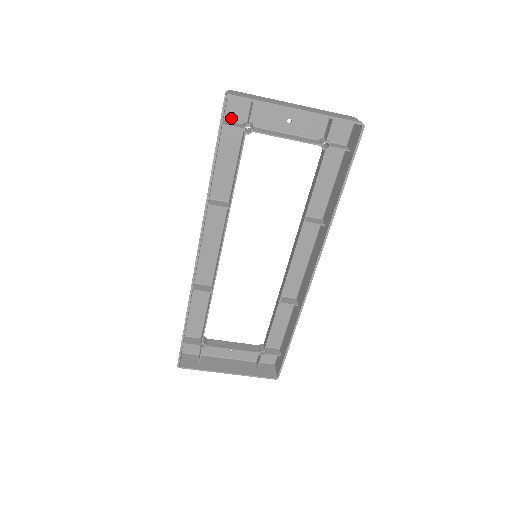
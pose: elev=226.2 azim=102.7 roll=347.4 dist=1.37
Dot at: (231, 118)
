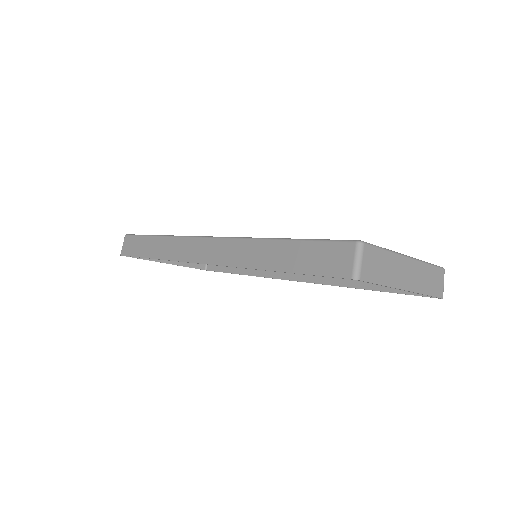
Dot at: occluded
